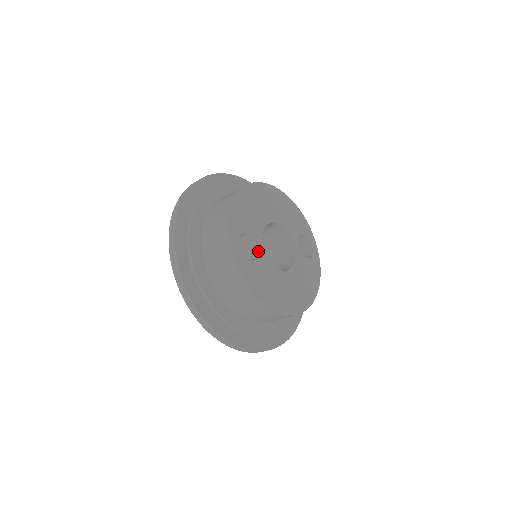
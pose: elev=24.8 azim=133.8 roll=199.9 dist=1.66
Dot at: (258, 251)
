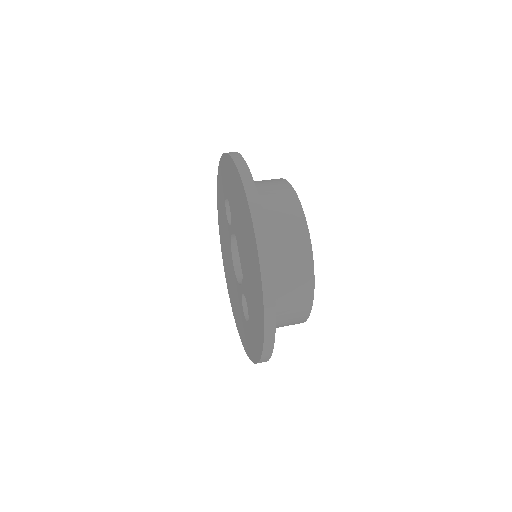
Dot at: occluded
